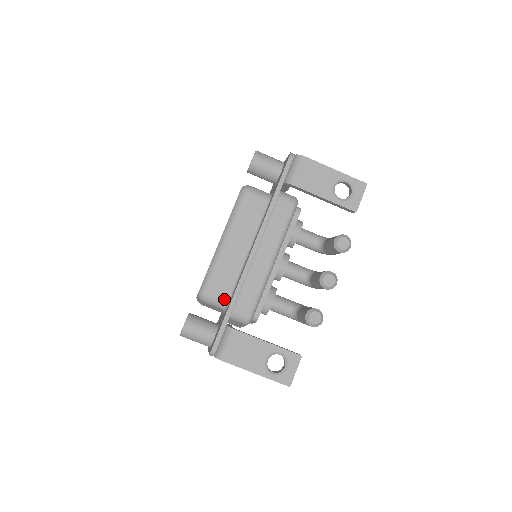
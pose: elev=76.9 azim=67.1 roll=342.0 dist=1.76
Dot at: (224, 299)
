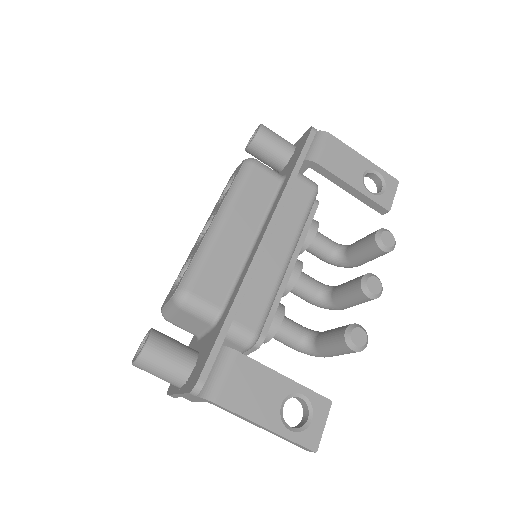
Dot at: (216, 305)
